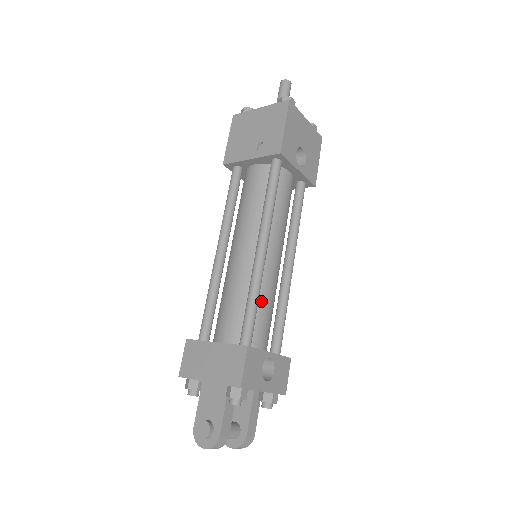
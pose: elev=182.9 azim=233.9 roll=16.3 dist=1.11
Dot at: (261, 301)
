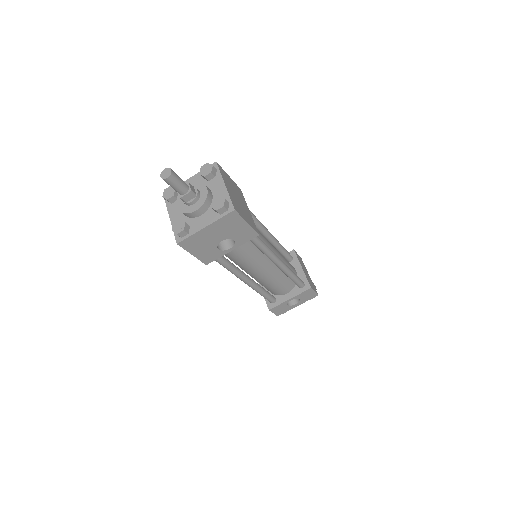
Dot at: (269, 285)
